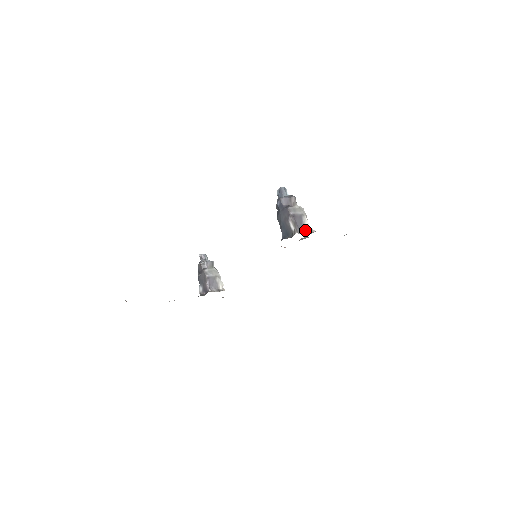
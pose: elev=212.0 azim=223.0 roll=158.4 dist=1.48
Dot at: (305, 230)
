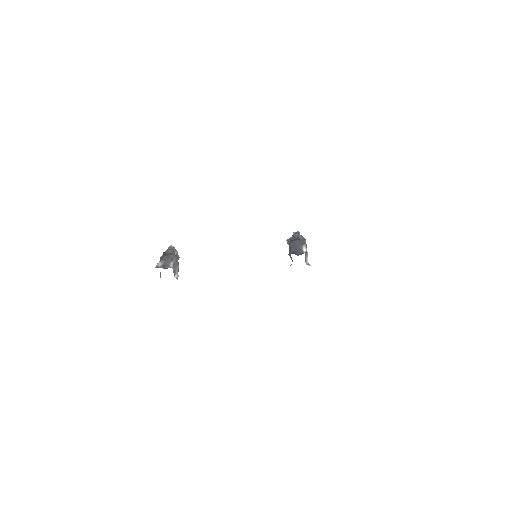
Dot at: (306, 260)
